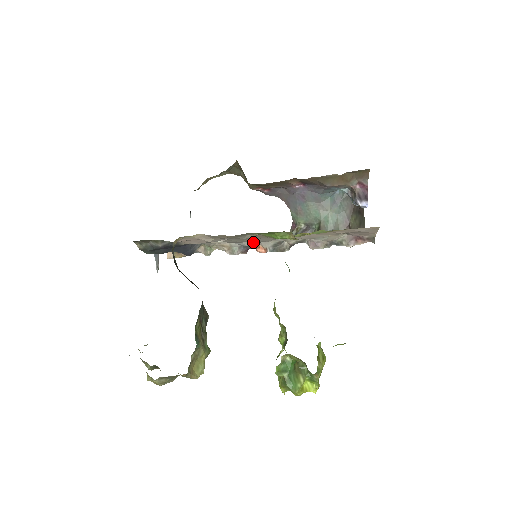
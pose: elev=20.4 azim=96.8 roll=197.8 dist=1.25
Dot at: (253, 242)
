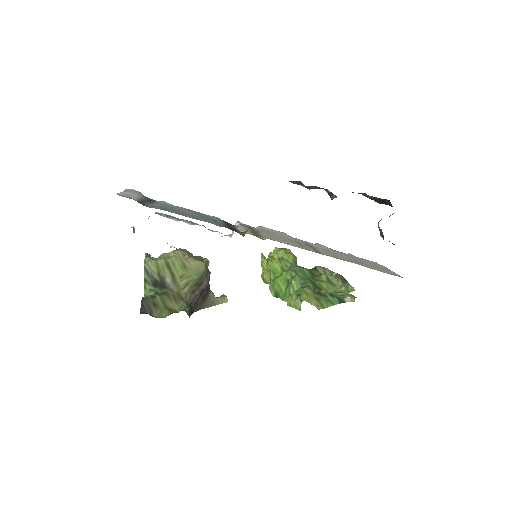
Dot at: occluded
